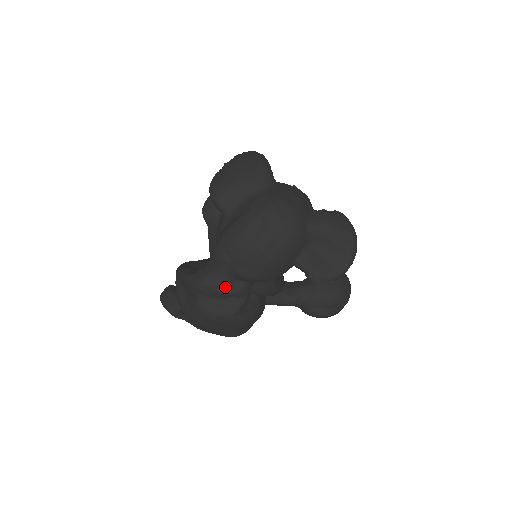
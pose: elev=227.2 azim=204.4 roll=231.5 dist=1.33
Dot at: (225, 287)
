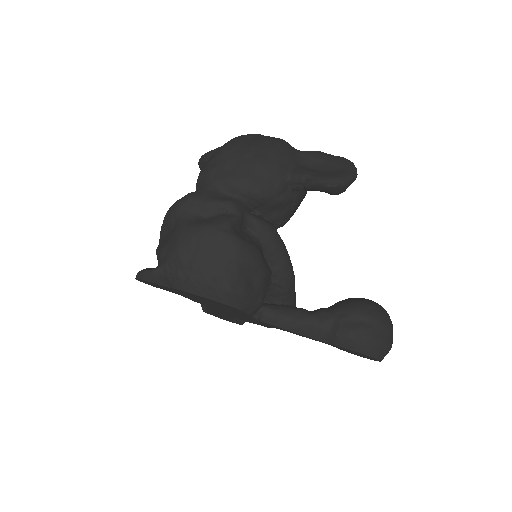
Dot at: (212, 196)
